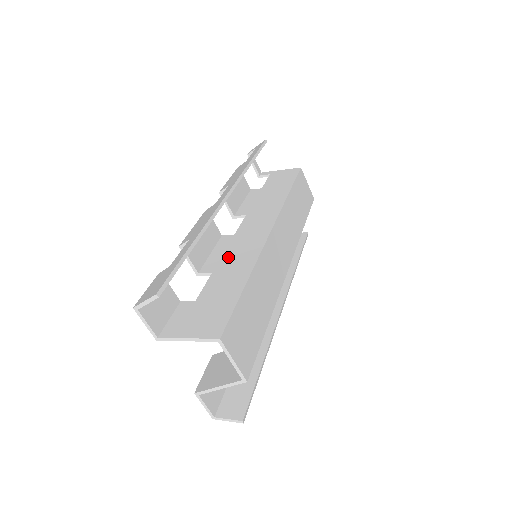
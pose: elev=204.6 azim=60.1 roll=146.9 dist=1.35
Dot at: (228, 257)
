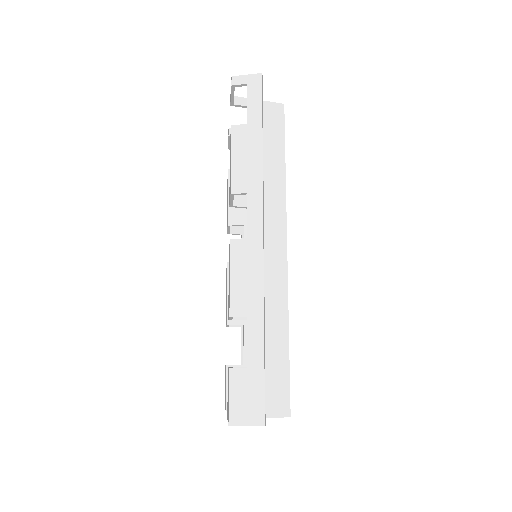
Dot at: occluded
